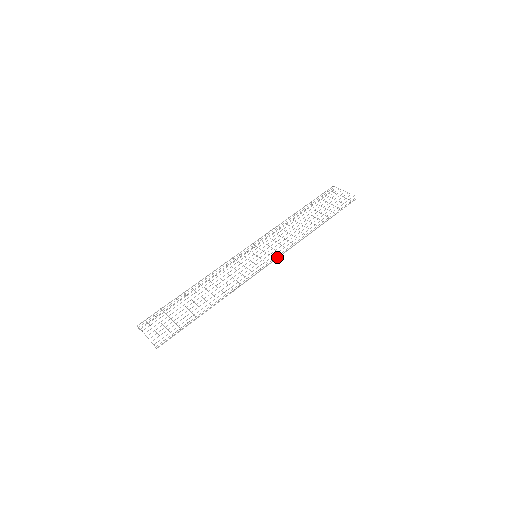
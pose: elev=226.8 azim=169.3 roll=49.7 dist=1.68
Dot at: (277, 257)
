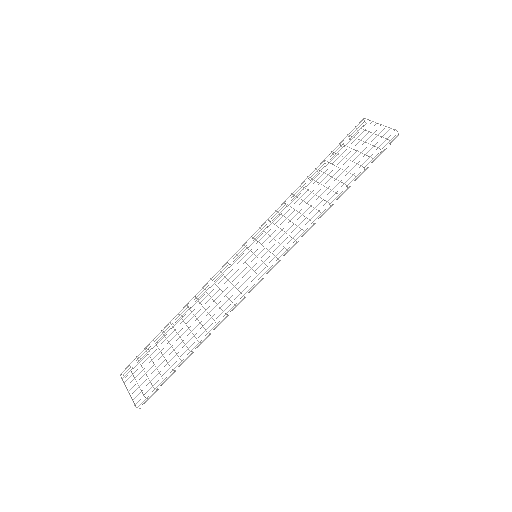
Dot at: (284, 254)
